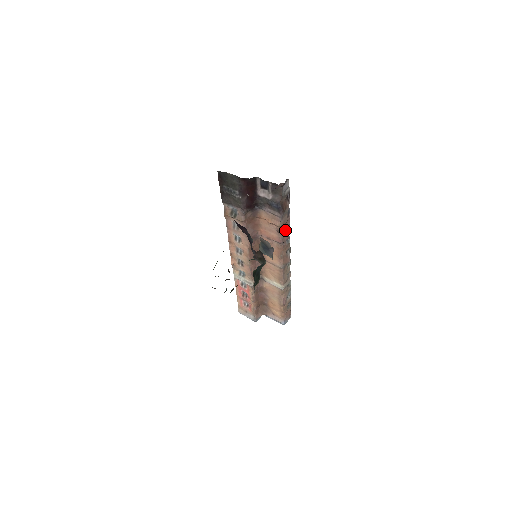
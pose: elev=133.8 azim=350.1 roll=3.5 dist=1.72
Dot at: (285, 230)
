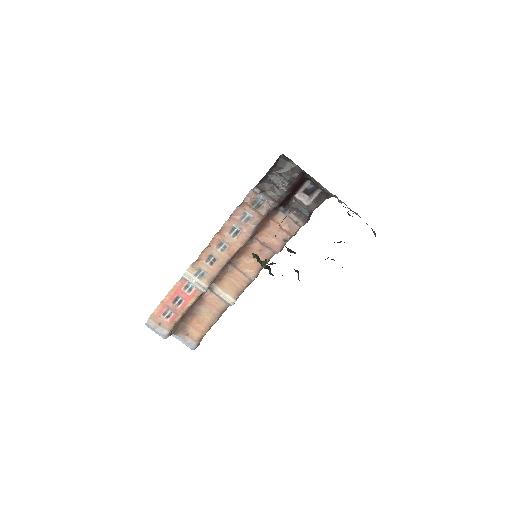
Dot at: occluded
